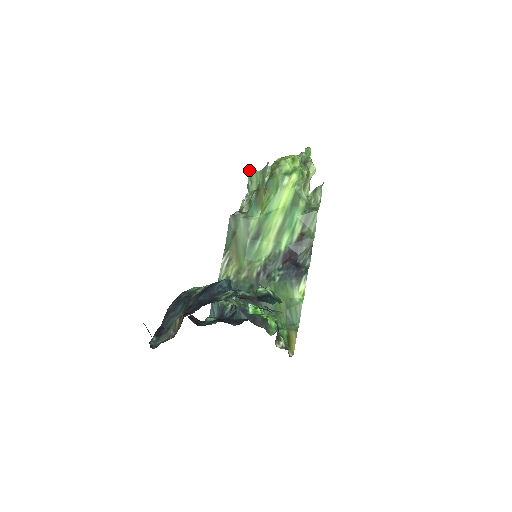
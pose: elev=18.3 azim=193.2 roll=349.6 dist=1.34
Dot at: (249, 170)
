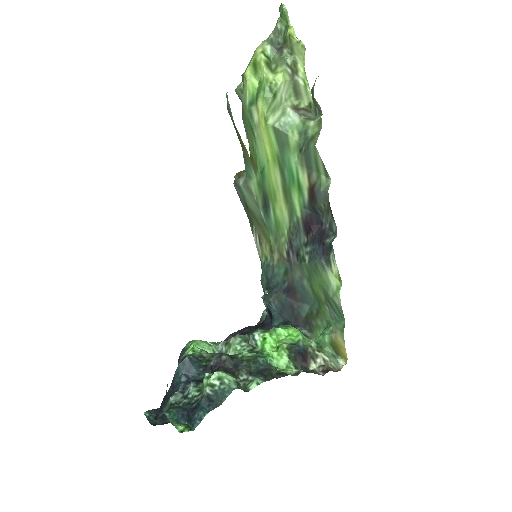
Dot at: occluded
